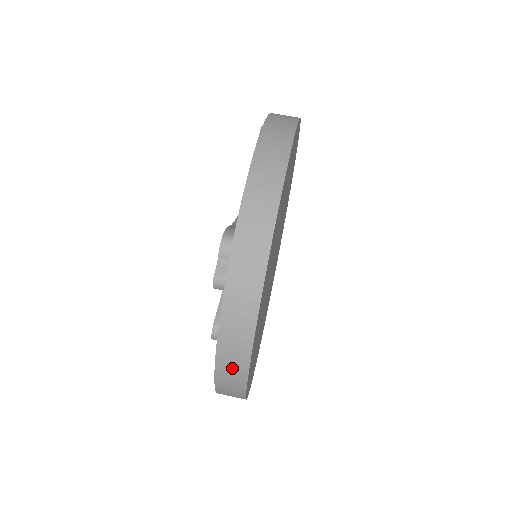
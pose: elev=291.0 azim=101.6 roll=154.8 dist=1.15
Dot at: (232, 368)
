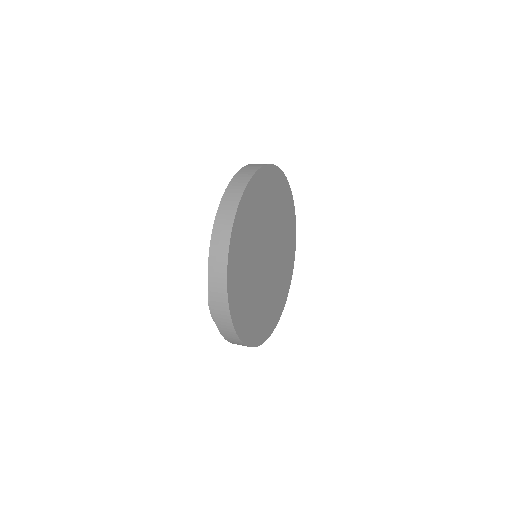
Dot at: (247, 172)
